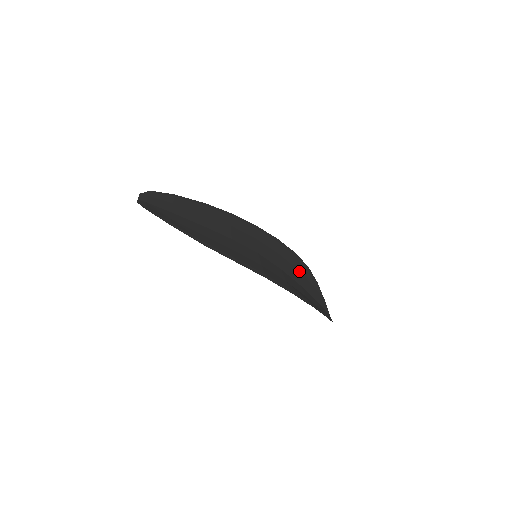
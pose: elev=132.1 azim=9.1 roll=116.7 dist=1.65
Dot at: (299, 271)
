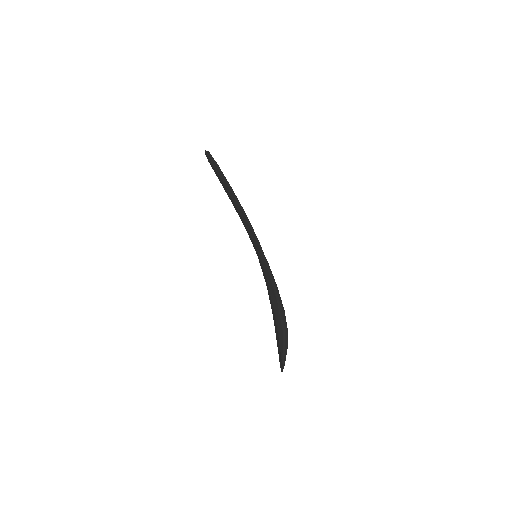
Dot at: occluded
